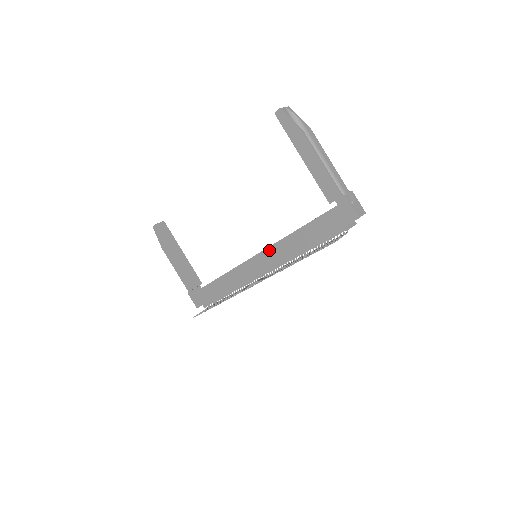
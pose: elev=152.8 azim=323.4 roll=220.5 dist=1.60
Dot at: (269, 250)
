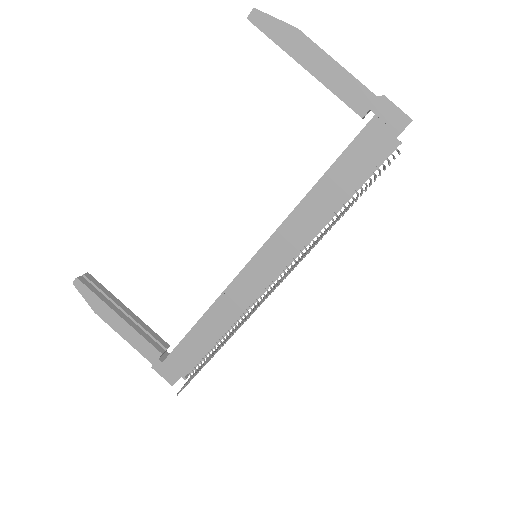
Dot at: (278, 233)
